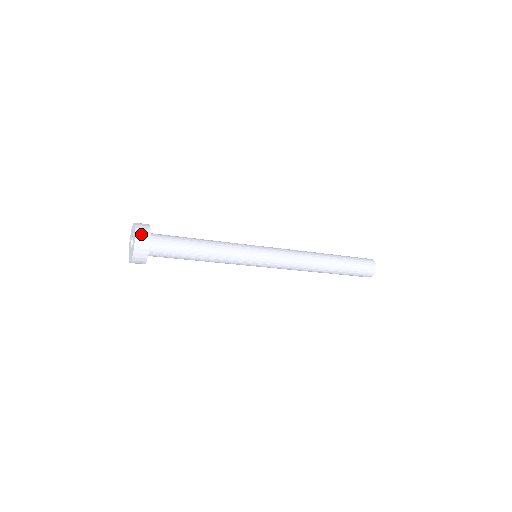
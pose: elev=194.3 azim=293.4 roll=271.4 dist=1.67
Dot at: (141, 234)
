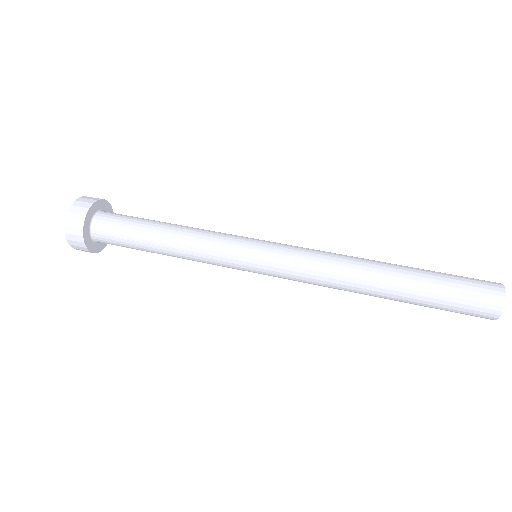
Dot at: (77, 247)
